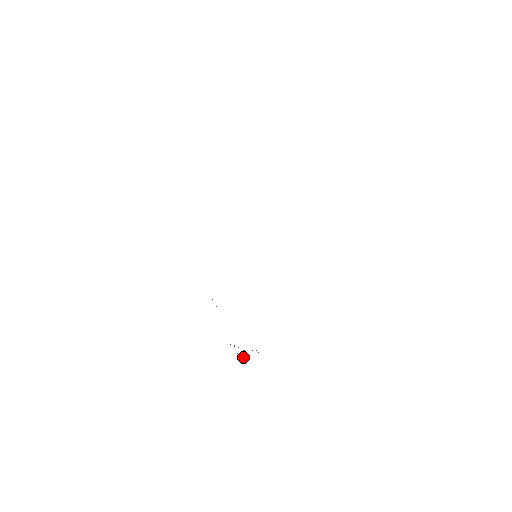
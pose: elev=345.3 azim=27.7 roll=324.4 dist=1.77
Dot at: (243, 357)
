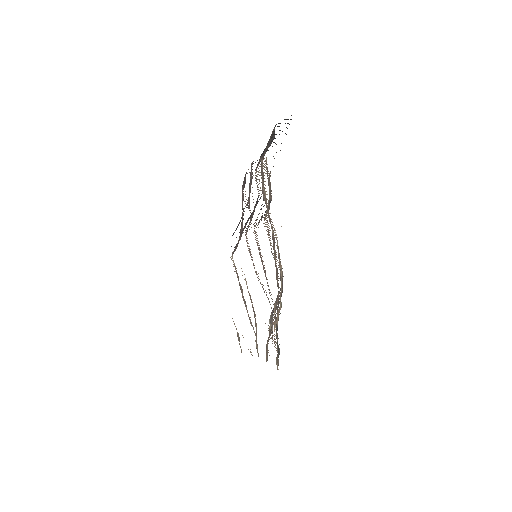
Dot at: occluded
